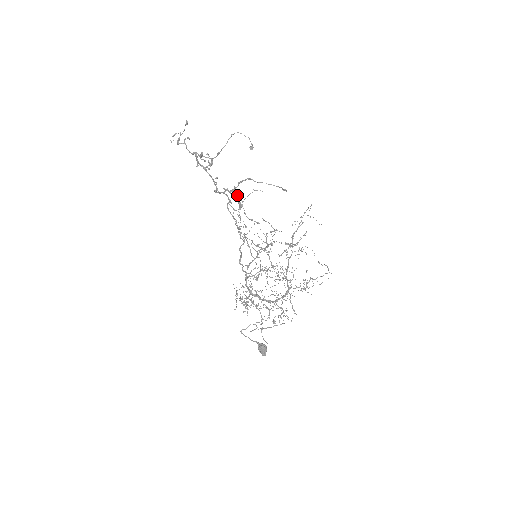
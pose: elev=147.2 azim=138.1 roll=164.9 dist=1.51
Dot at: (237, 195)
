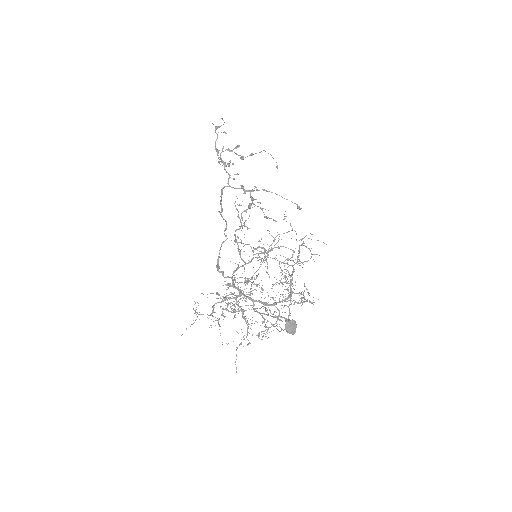
Dot at: occluded
